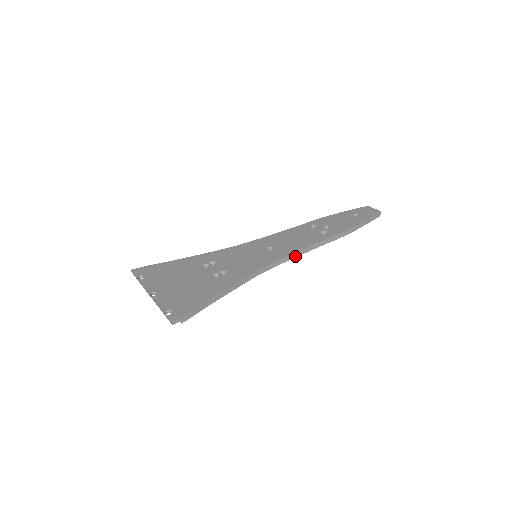
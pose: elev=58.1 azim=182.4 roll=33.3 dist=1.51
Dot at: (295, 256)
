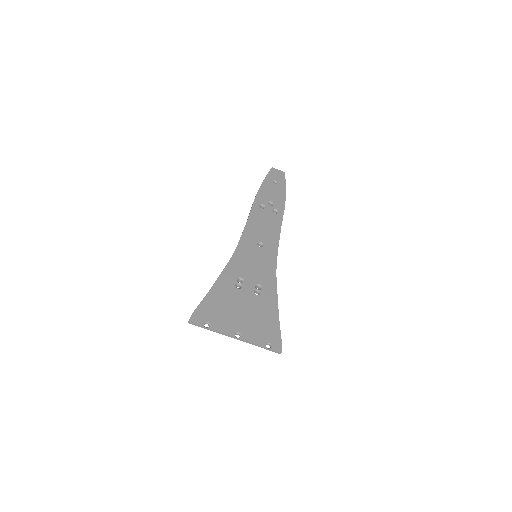
Dot at: occluded
